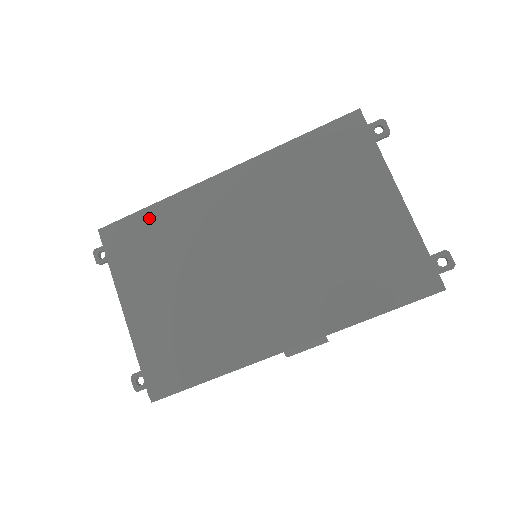
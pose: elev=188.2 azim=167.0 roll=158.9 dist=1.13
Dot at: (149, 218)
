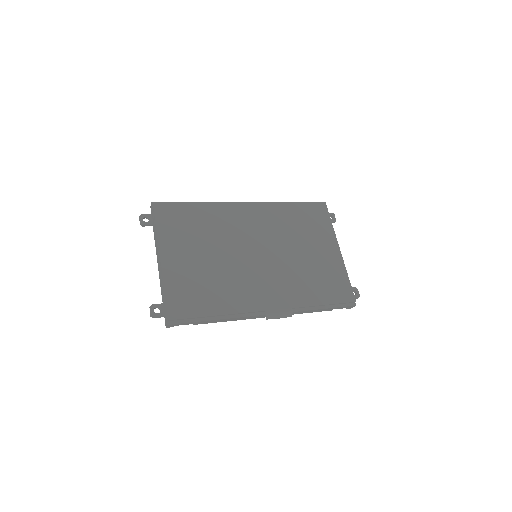
Dot at: (193, 209)
